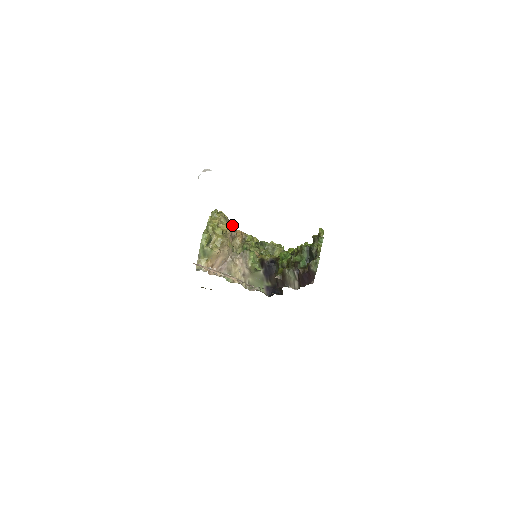
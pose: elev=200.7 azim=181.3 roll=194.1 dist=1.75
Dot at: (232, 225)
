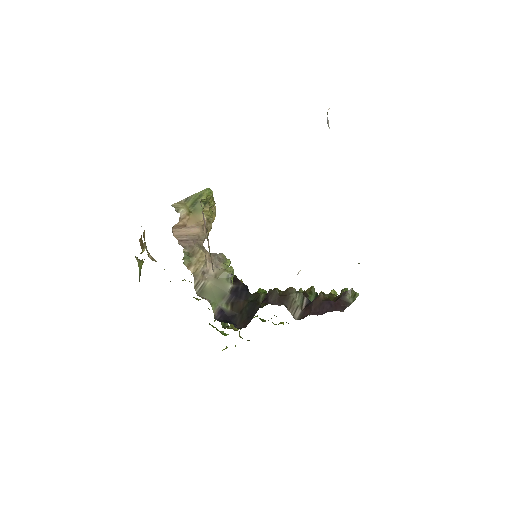
Dot at: occluded
